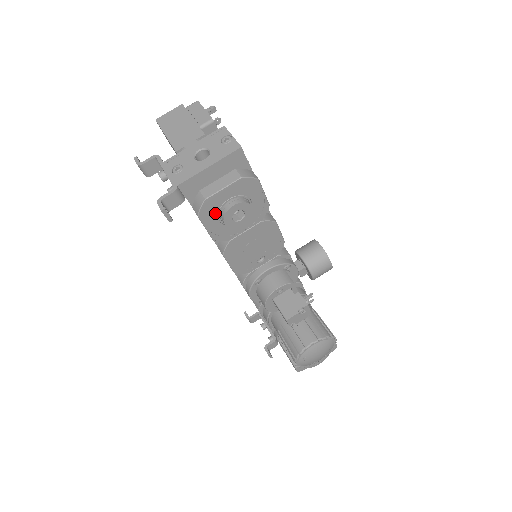
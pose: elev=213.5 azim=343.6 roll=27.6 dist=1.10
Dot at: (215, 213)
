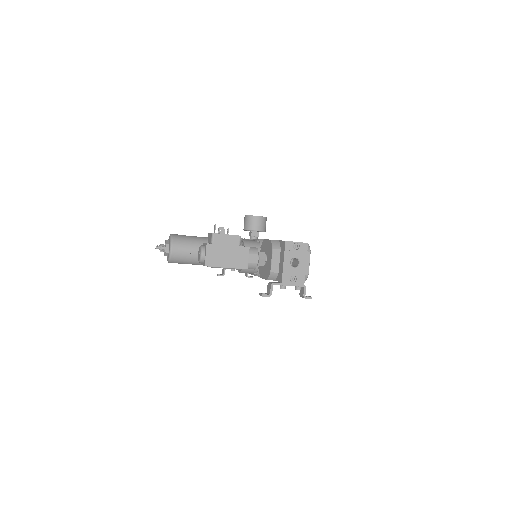
Dot at: occluded
